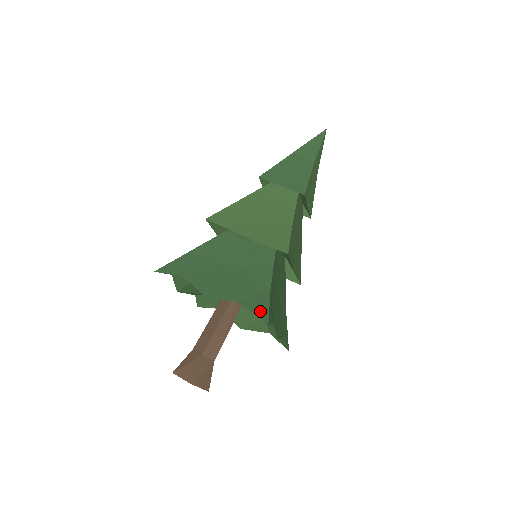
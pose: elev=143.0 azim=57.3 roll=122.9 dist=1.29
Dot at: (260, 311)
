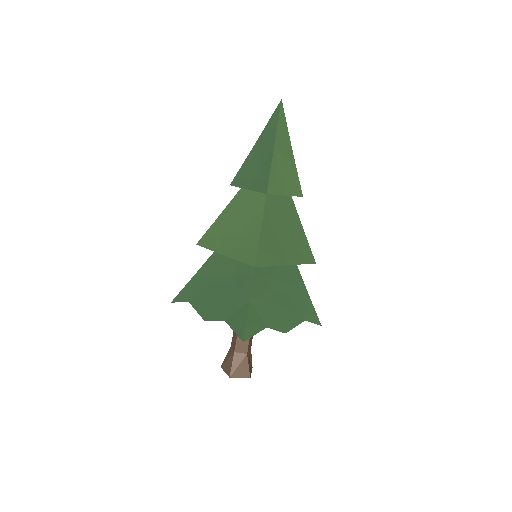
Dot at: (239, 328)
